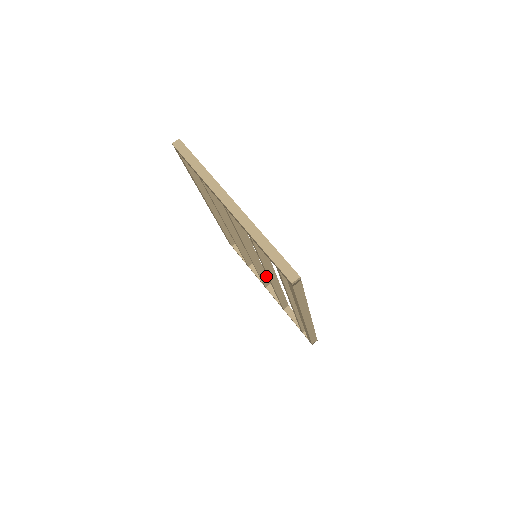
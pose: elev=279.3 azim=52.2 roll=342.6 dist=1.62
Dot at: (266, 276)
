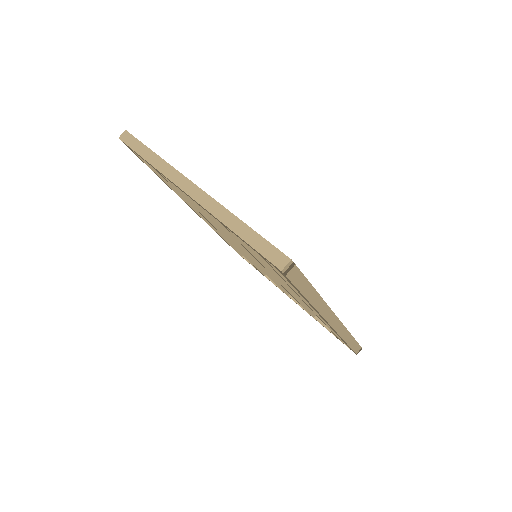
Dot at: occluded
